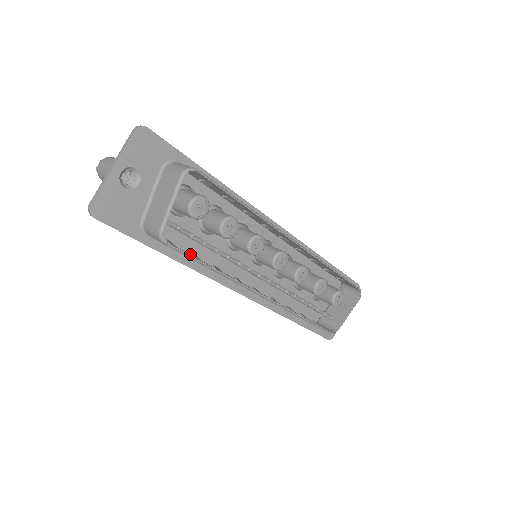
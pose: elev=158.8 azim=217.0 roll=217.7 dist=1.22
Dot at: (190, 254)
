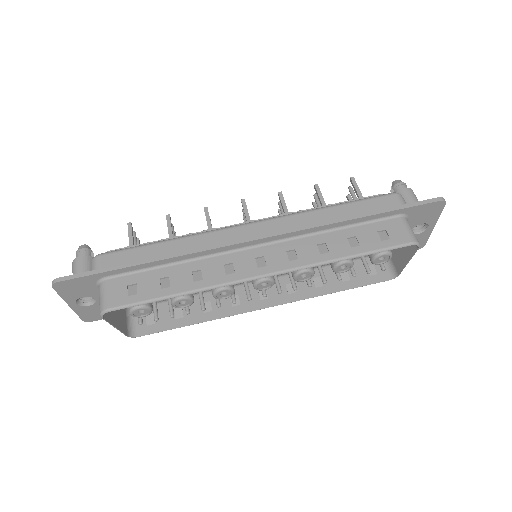
Dot at: (174, 311)
